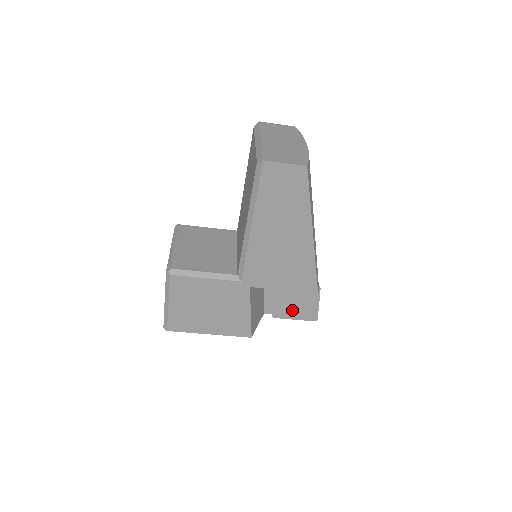
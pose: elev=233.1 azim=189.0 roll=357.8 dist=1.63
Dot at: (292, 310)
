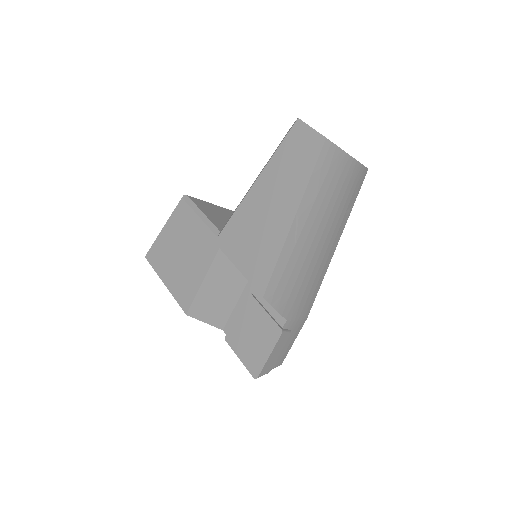
Dot at: (244, 343)
